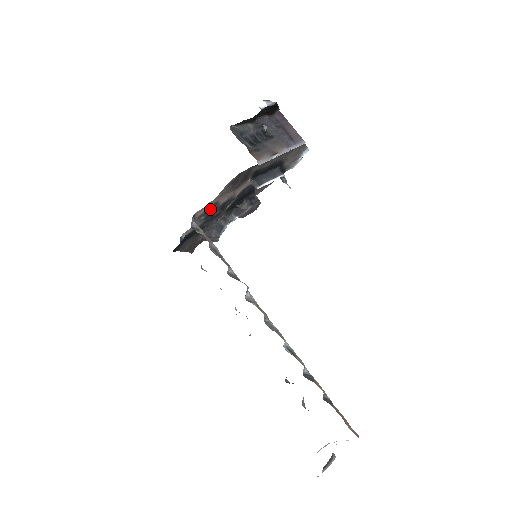
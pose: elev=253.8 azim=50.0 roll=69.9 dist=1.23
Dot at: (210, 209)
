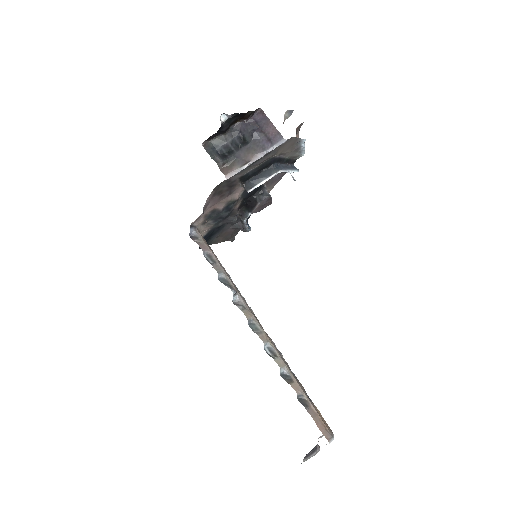
Dot at: (212, 215)
